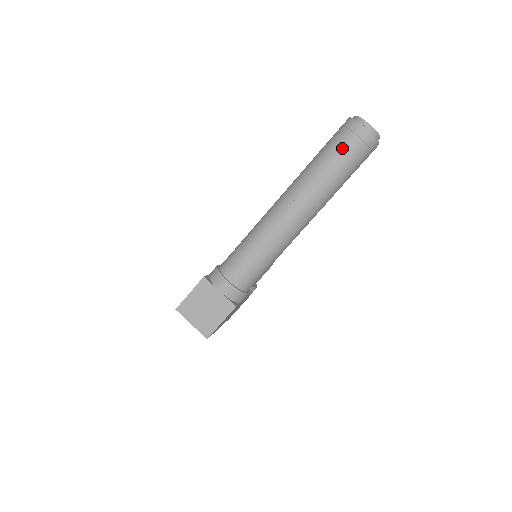
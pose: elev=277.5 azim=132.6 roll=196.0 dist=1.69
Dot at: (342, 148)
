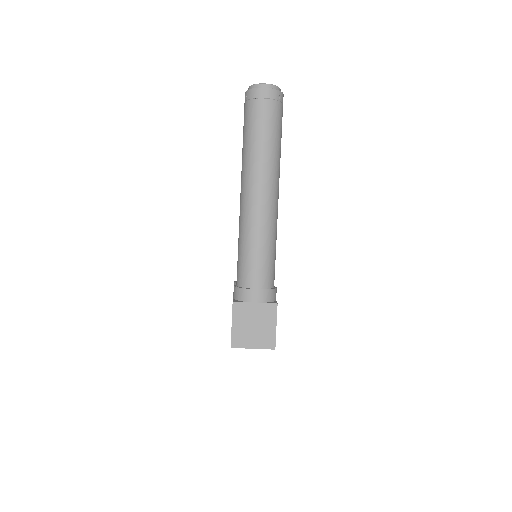
Dot at: (260, 116)
